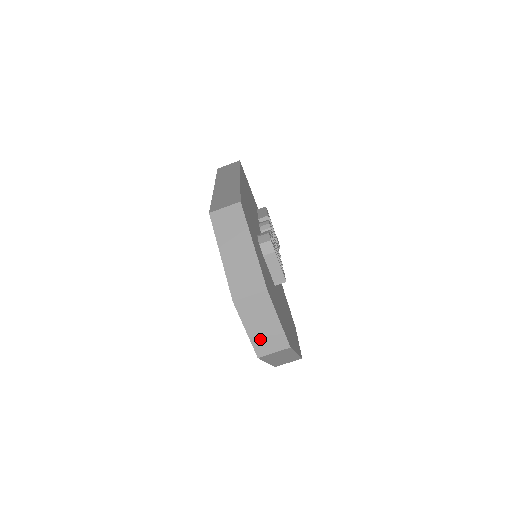
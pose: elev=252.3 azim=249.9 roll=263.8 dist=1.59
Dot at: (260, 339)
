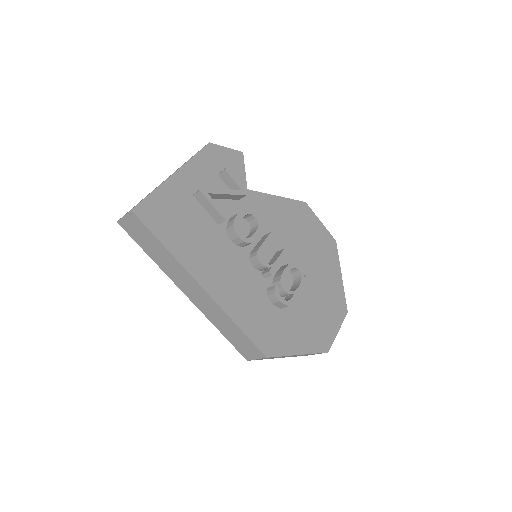
Dot at: occluded
